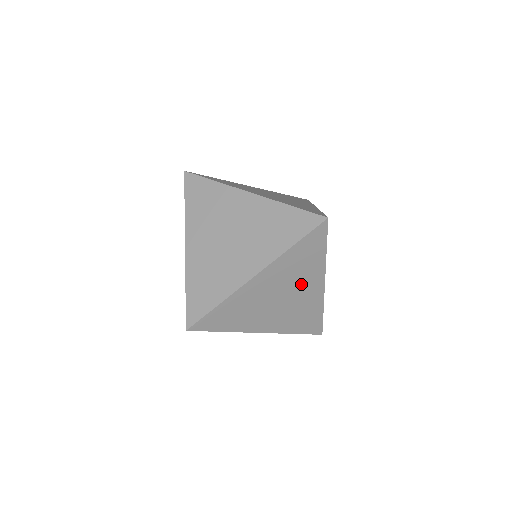
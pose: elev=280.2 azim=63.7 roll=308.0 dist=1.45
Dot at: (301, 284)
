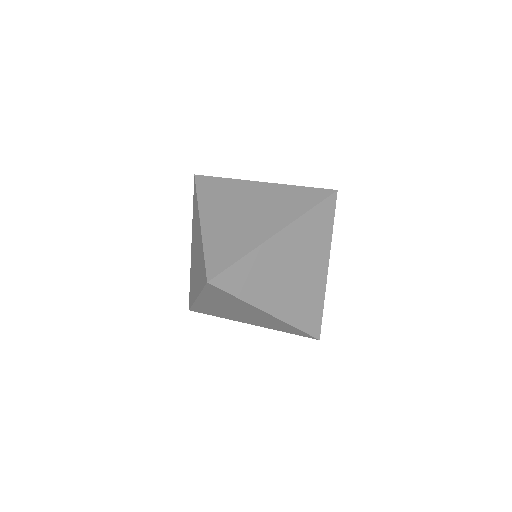
Dot at: (310, 261)
